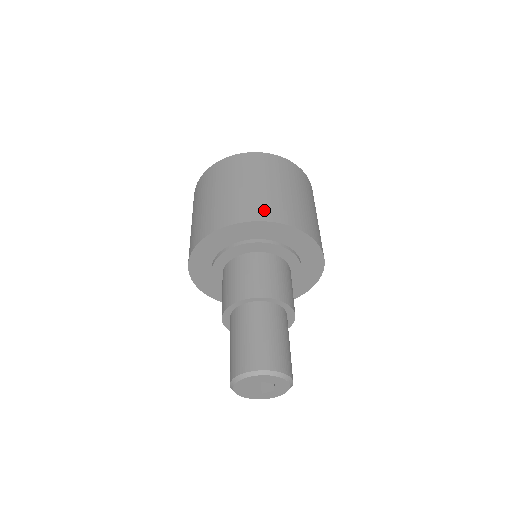
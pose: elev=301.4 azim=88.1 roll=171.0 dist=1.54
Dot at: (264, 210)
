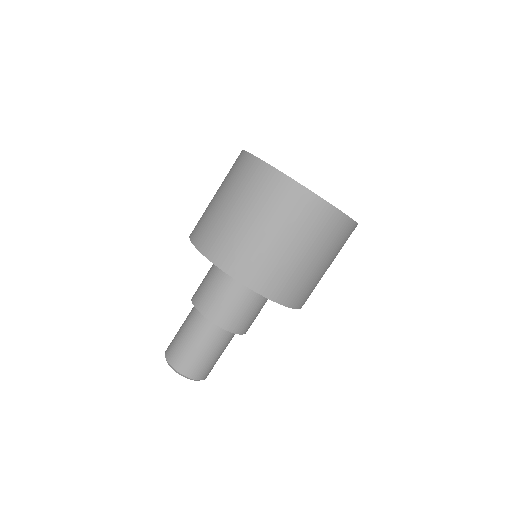
Dot at: (225, 253)
